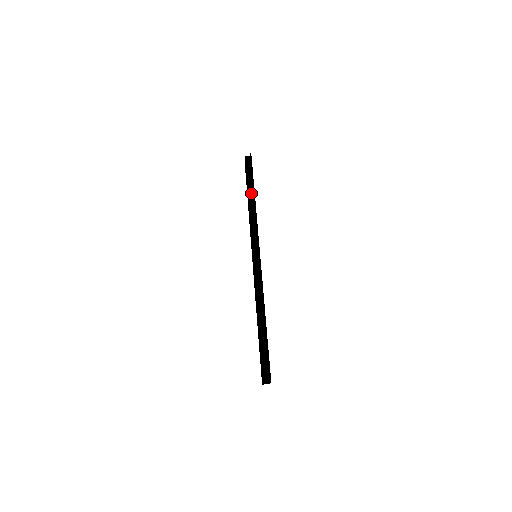
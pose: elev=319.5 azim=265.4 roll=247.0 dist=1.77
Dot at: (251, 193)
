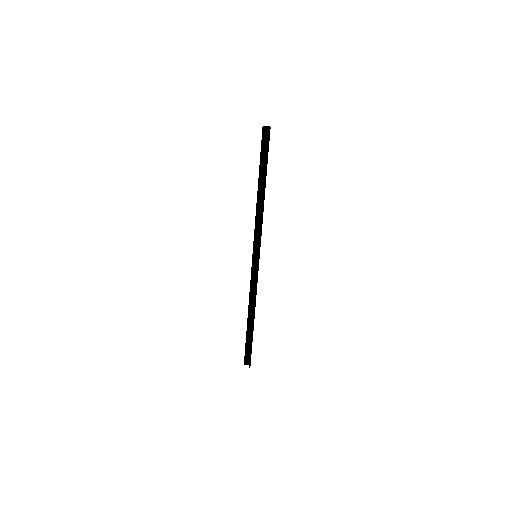
Dot at: (262, 181)
